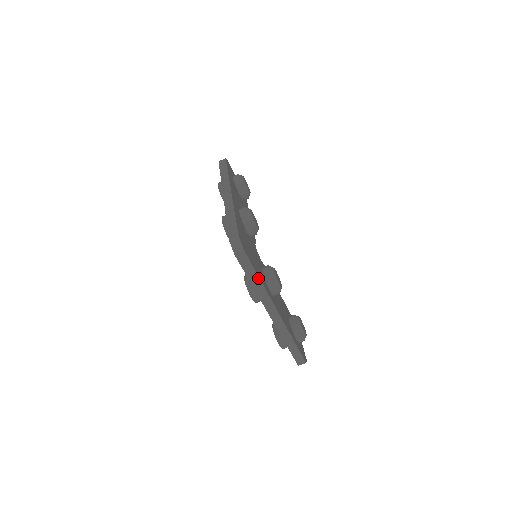
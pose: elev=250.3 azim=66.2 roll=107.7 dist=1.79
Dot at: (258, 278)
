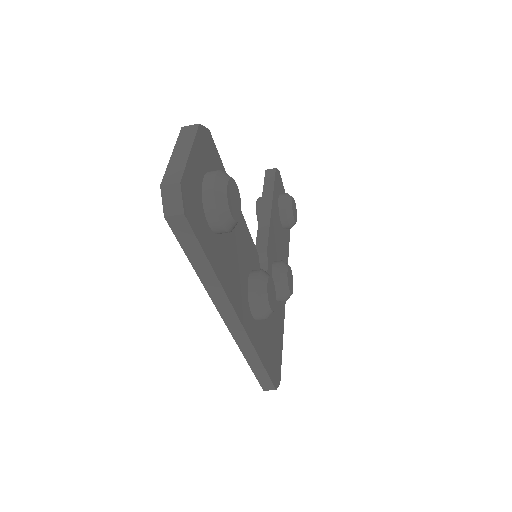
Dot at: occluded
